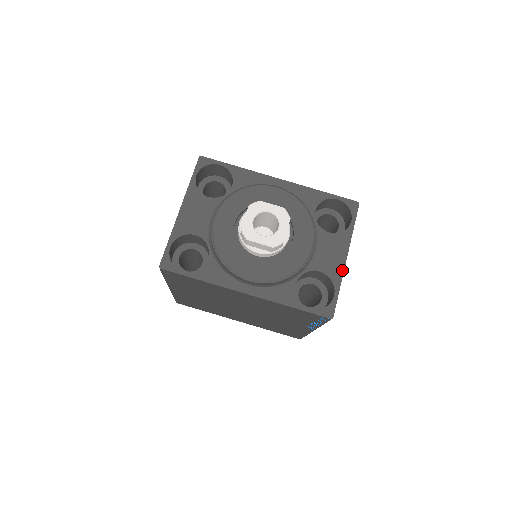
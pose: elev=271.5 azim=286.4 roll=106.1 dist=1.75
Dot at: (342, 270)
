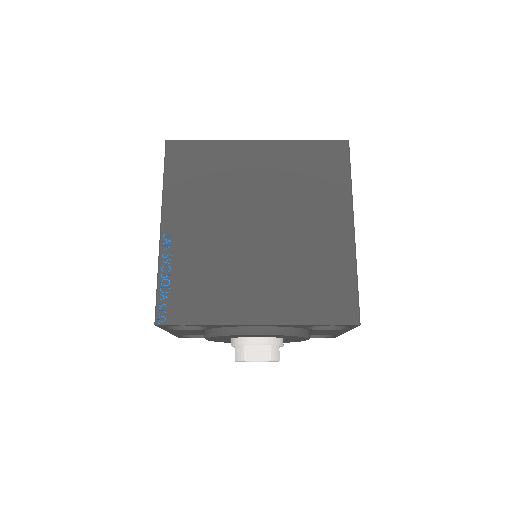
Dot at: occluded
